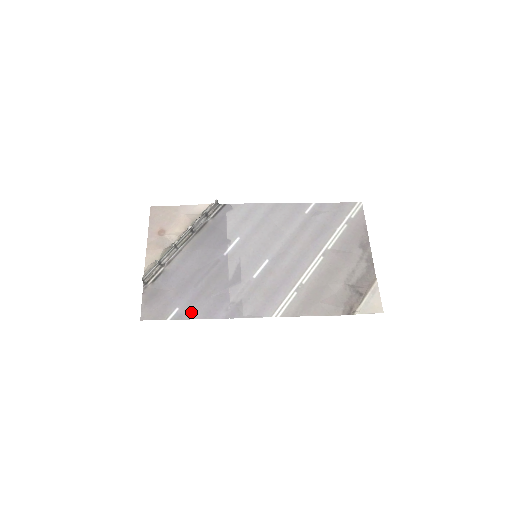
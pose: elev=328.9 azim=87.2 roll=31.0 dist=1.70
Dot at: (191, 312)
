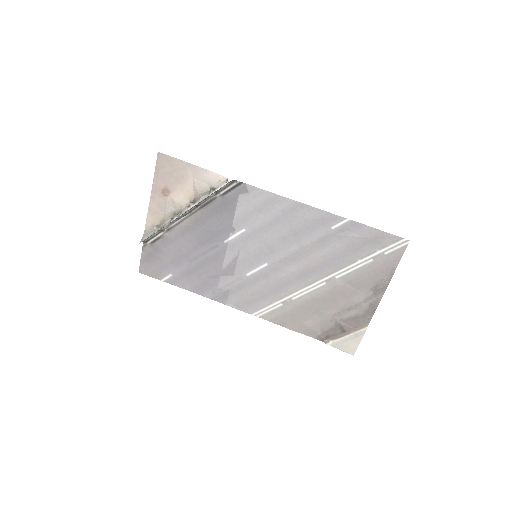
Dot at: (182, 282)
